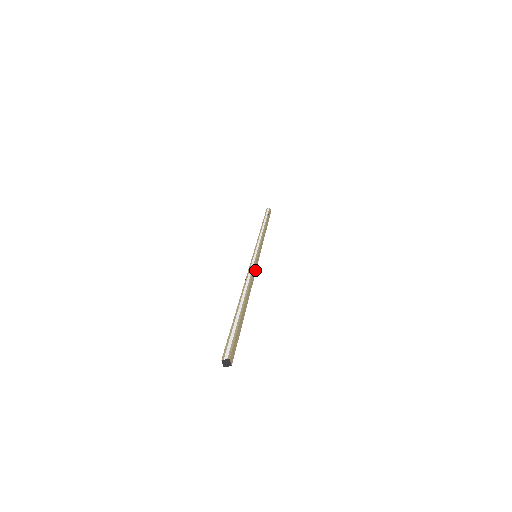
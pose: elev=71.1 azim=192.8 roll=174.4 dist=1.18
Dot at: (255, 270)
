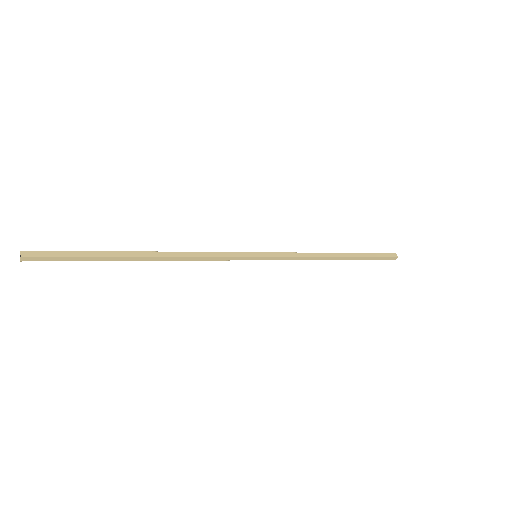
Dot at: (222, 255)
